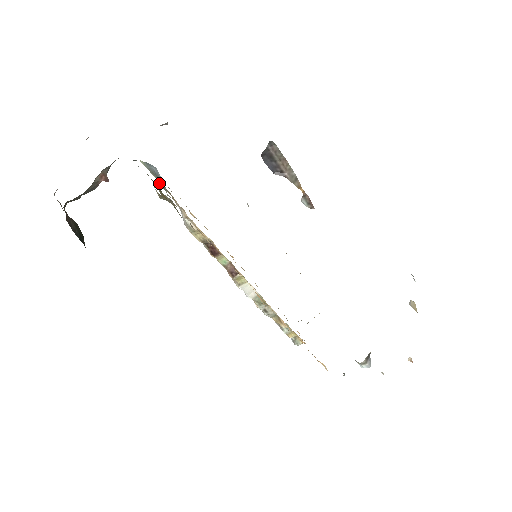
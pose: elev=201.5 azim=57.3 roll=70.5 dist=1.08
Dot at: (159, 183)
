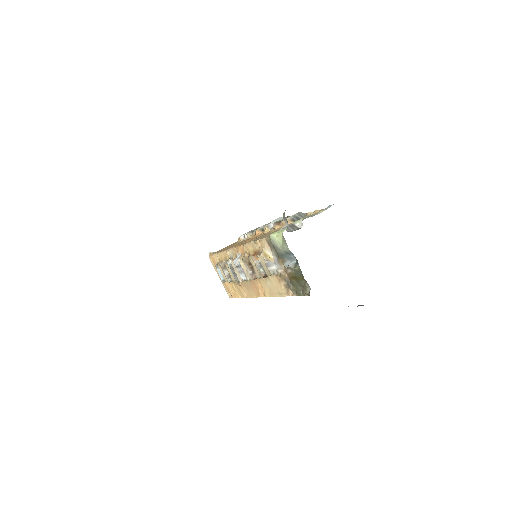
Dot at: (281, 253)
